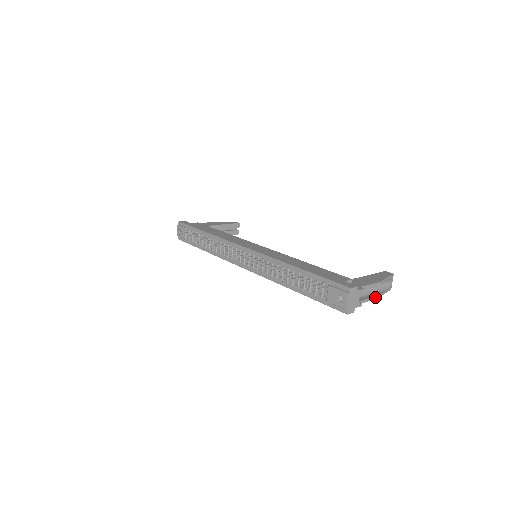
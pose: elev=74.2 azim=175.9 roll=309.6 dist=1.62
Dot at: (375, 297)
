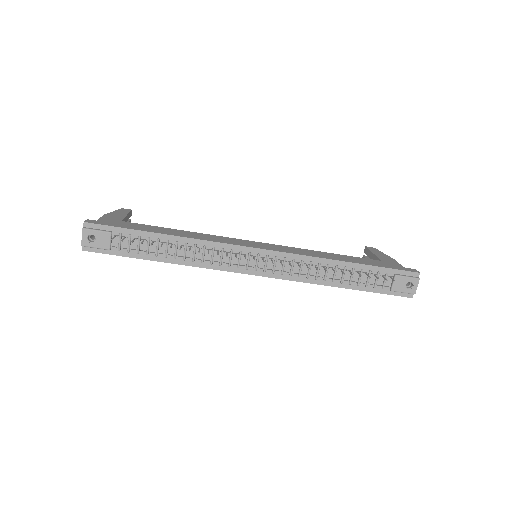
Dot at: occluded
